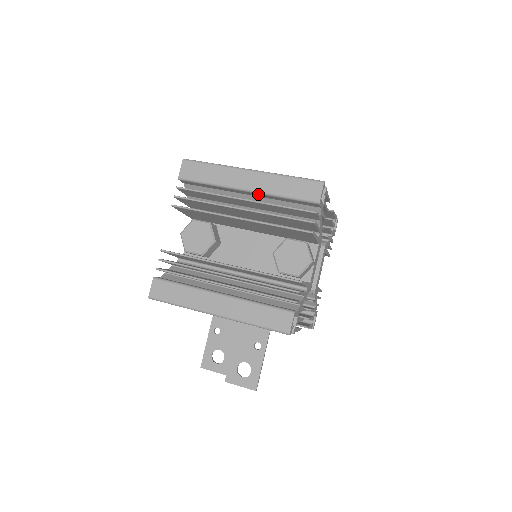
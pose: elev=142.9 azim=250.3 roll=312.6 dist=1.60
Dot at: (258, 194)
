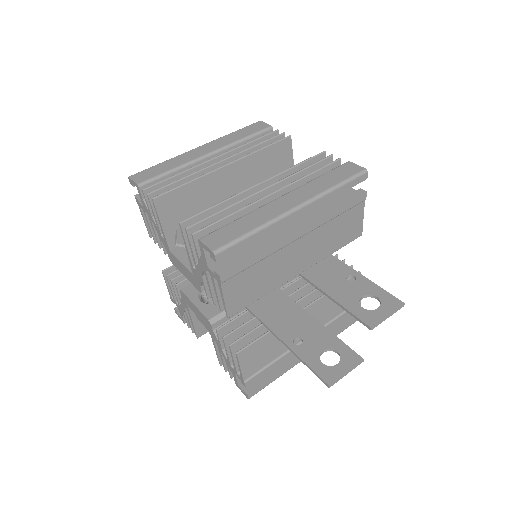
Dot at: (221, 153)
